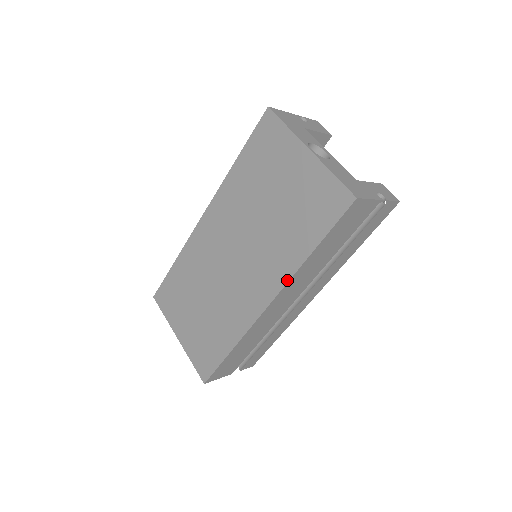
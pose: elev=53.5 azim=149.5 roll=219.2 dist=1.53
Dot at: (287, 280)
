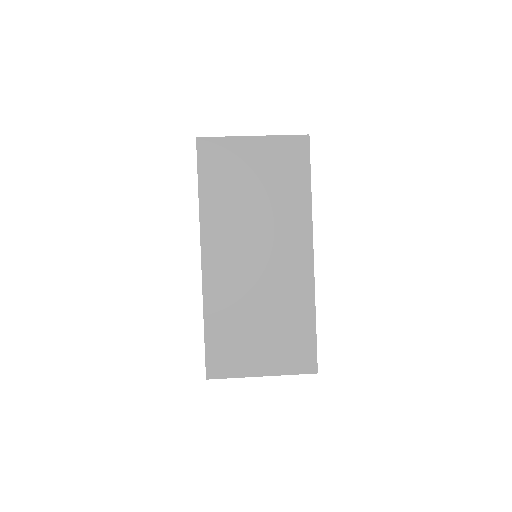
Dot at: (311, 223)
